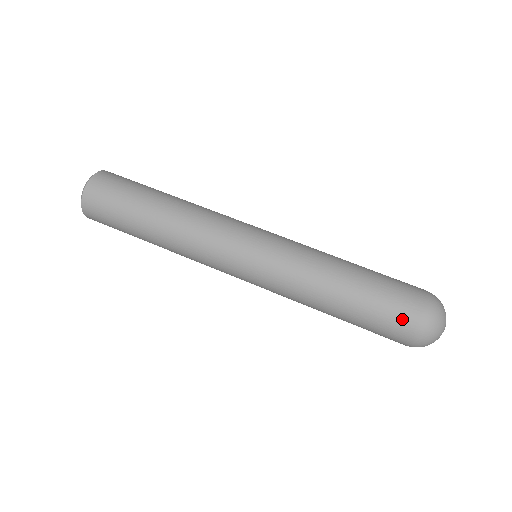
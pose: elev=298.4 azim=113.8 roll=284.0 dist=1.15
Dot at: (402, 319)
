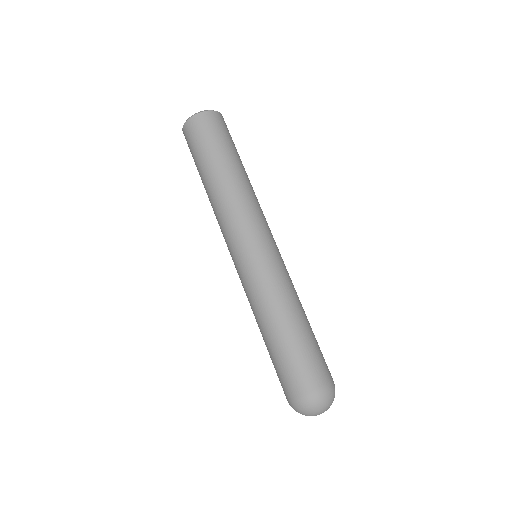
Dot at: (282, 387)
